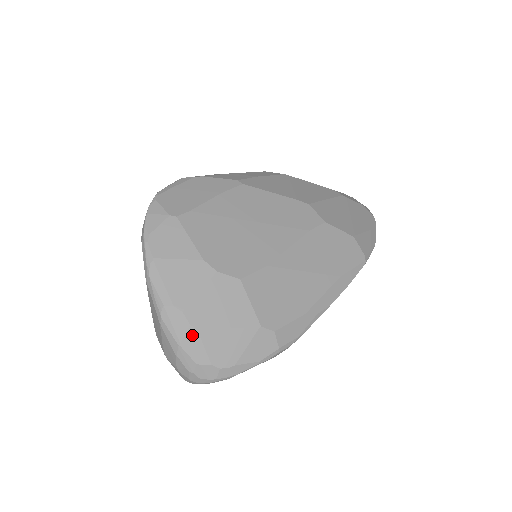
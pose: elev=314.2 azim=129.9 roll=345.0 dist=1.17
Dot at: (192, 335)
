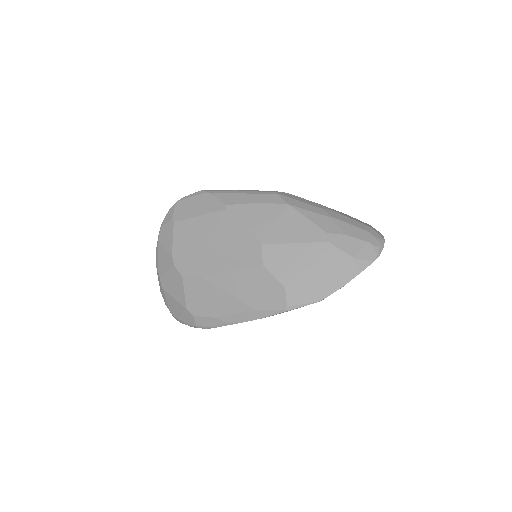
Dot at: (162, 290)
